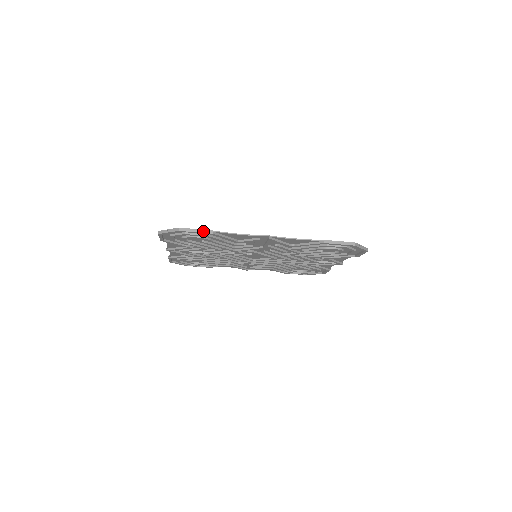
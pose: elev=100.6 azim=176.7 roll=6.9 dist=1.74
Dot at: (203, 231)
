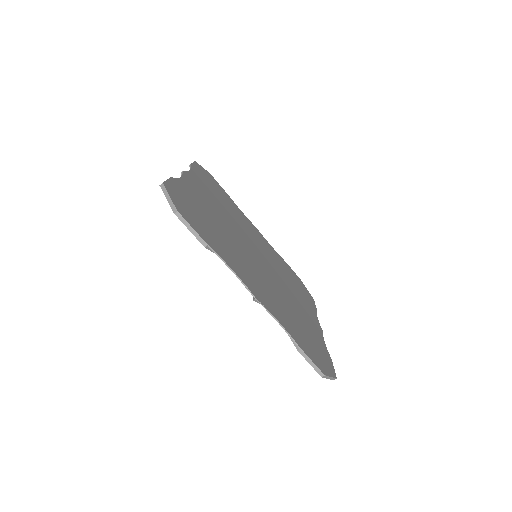
Dot at: (197, 236)
